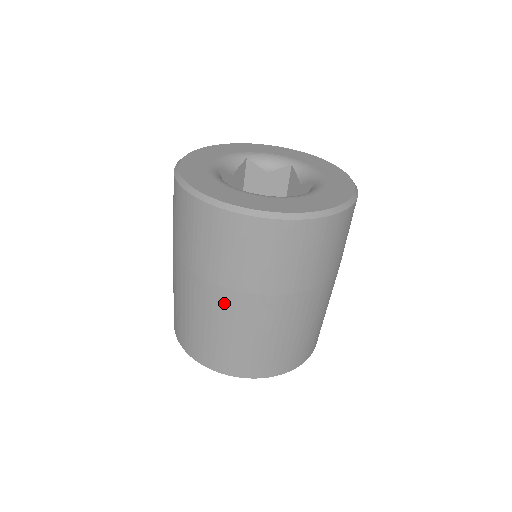
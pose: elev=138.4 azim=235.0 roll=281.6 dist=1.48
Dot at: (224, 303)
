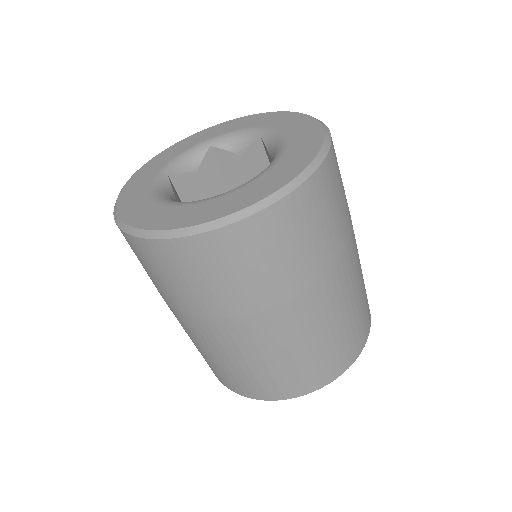
Dot at: (309, 308)
